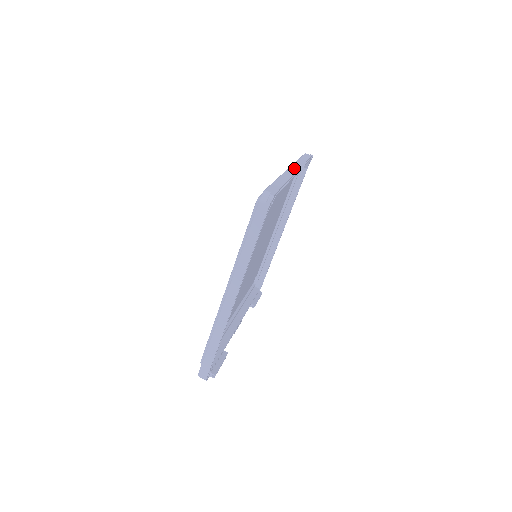
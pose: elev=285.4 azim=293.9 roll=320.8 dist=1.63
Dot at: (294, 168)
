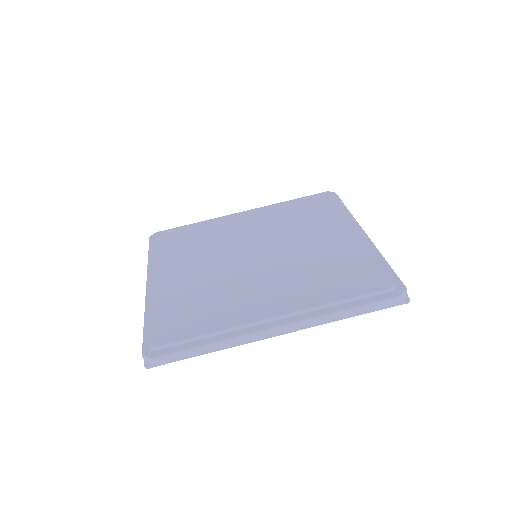
Dot at: (285, 330)
